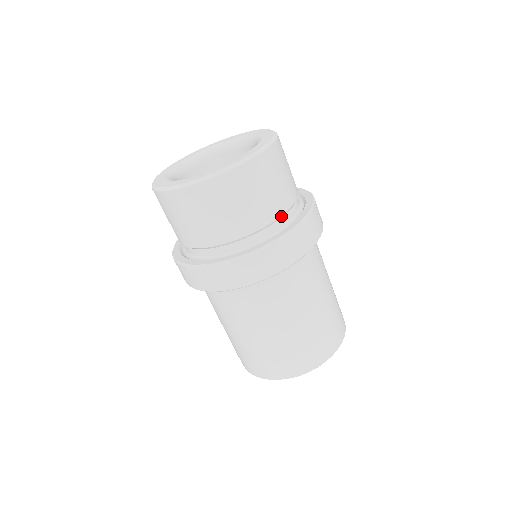
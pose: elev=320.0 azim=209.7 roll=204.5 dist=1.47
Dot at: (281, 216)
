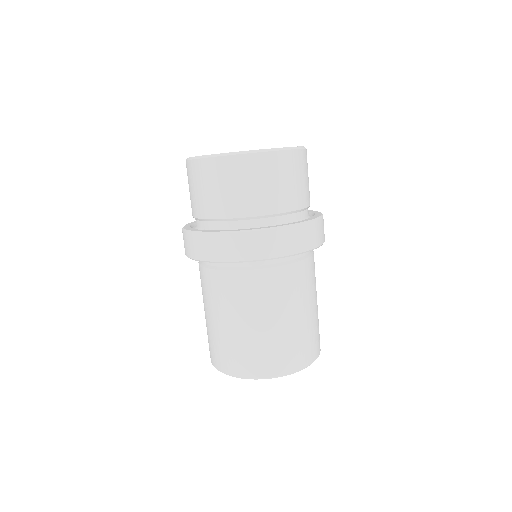
Dot at: (246, 218)
